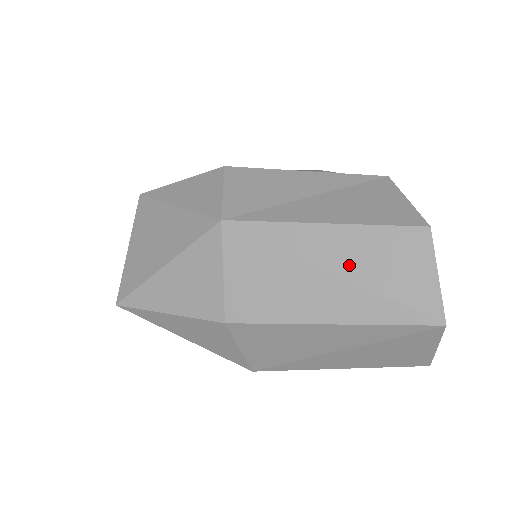
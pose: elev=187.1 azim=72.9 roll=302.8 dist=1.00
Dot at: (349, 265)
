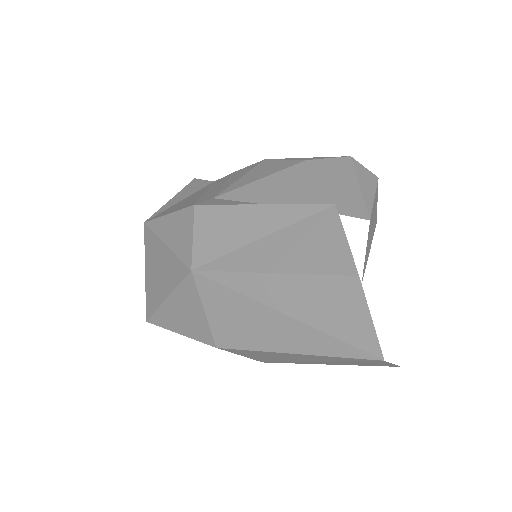
Dot at: (296, 309)
